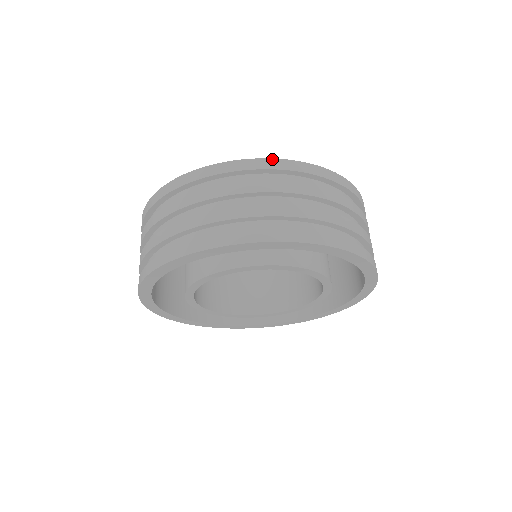
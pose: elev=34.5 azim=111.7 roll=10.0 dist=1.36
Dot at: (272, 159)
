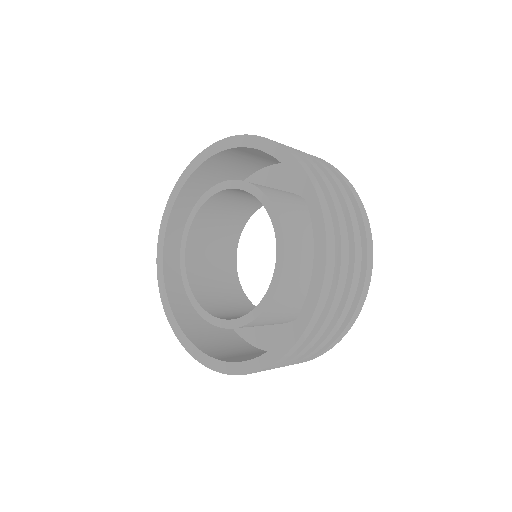
Dot at: occluded
